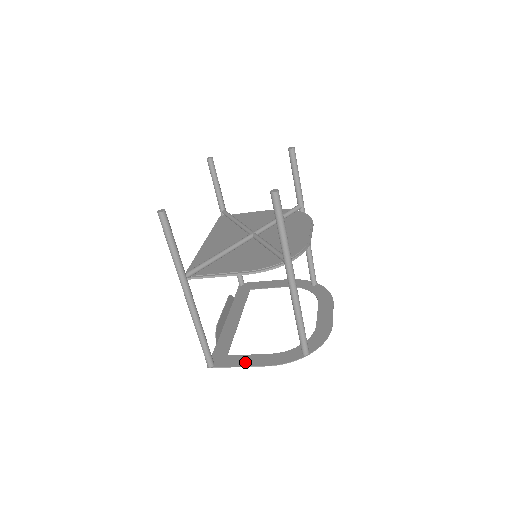
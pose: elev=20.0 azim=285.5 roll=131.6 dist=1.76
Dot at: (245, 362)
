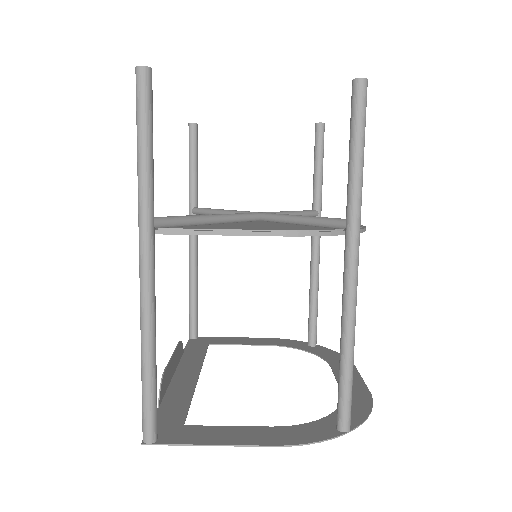
Dot at: (224, 437)
